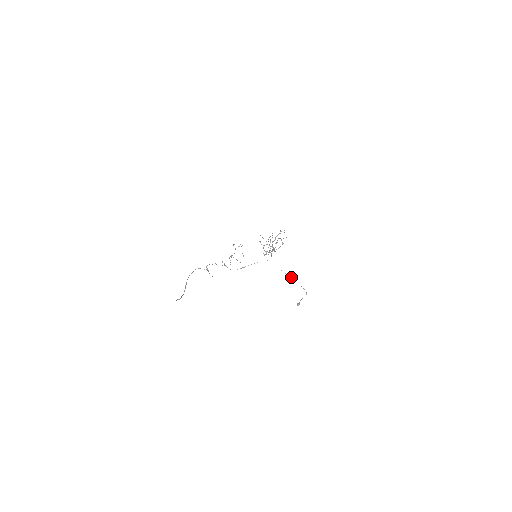
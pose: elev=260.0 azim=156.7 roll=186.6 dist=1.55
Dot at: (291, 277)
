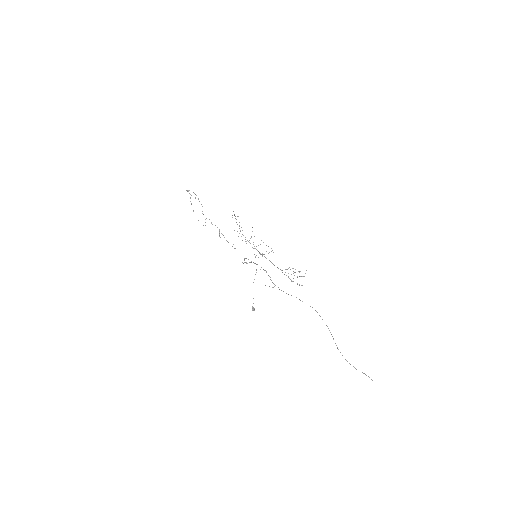
Dot at: occluded
